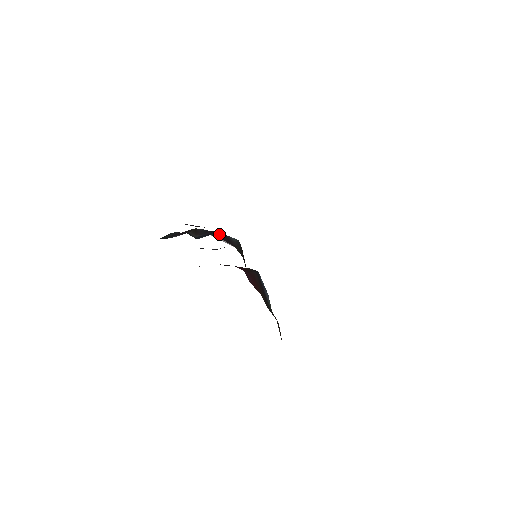
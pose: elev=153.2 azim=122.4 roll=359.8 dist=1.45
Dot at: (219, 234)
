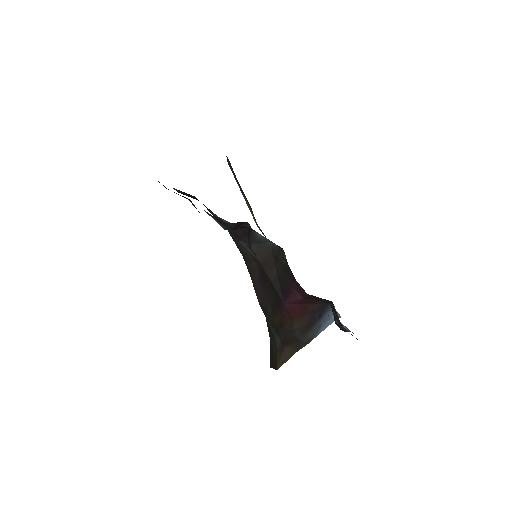
Dot at: (242, 225)
